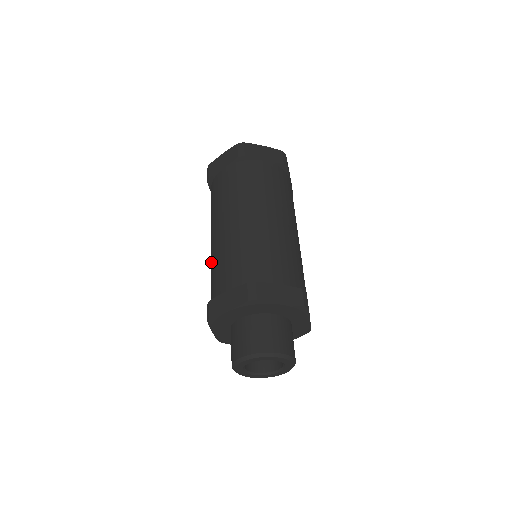
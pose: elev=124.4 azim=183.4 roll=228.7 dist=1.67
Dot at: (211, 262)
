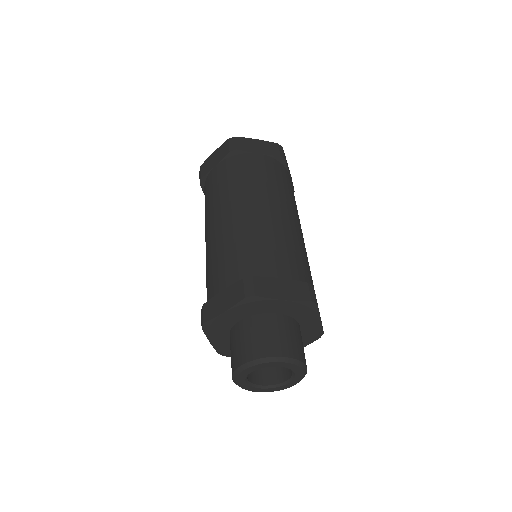
Dot at: (234, 234)
